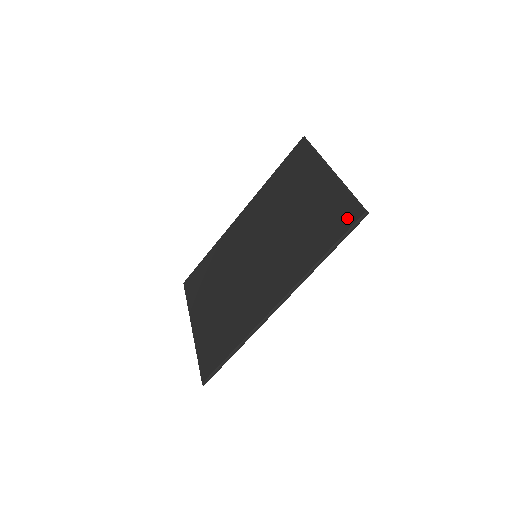
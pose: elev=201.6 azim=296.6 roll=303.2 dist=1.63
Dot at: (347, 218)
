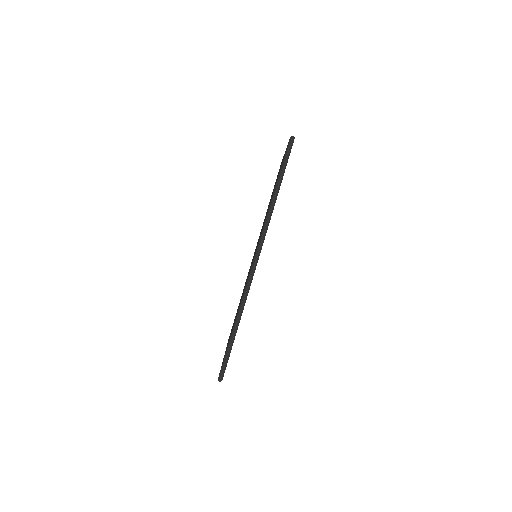
Dot at: occluded
